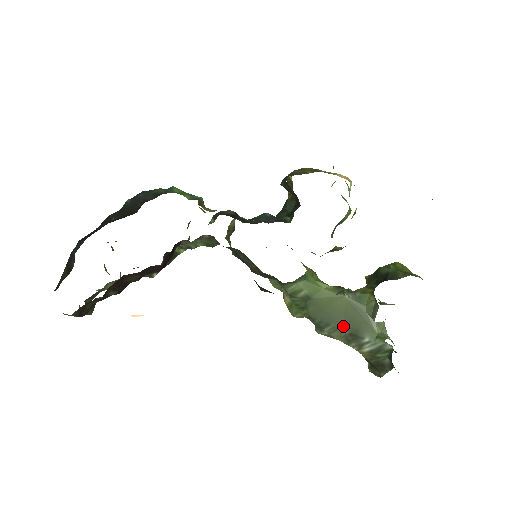
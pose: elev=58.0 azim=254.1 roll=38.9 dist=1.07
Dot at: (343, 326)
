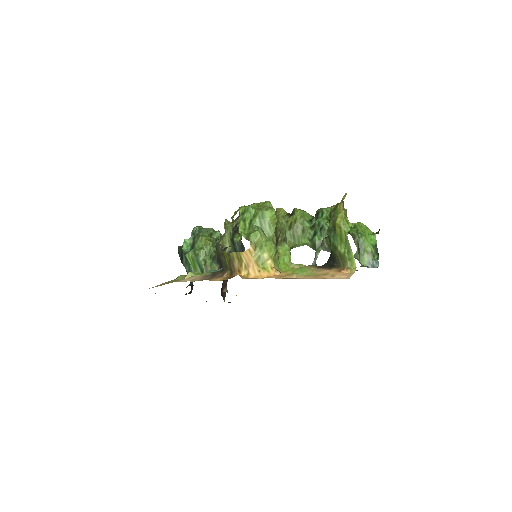
Dot at: occluded
